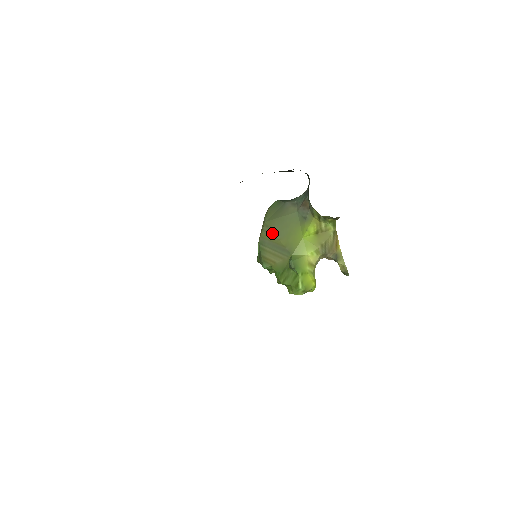
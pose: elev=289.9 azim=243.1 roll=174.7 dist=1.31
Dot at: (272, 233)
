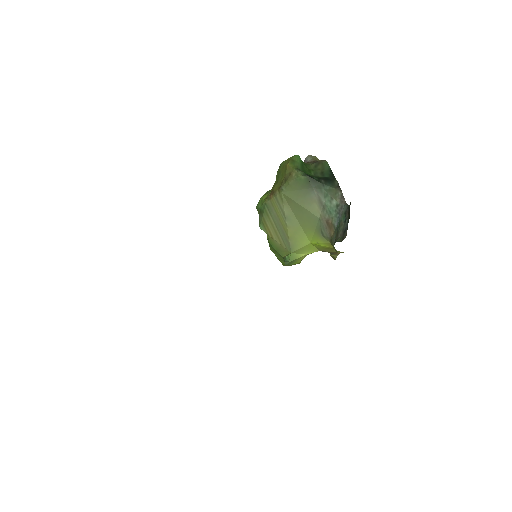
Dot at: (283, 212)
